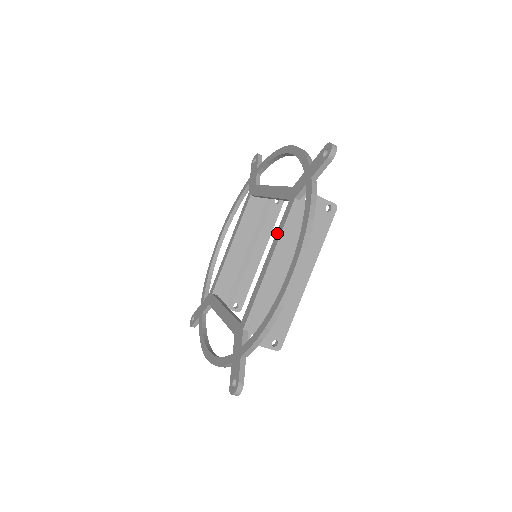
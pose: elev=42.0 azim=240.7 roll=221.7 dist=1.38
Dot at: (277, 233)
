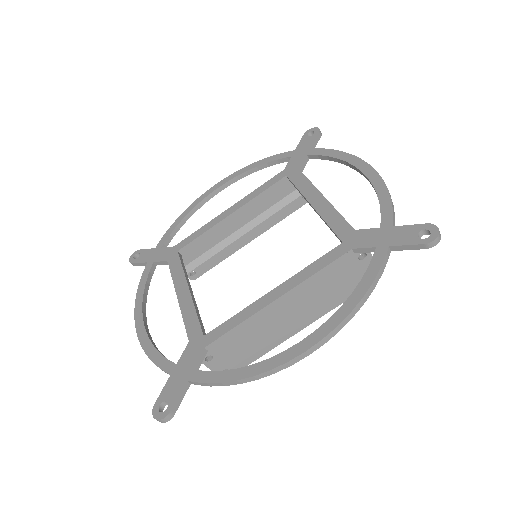
Dot at: (306, 270)
